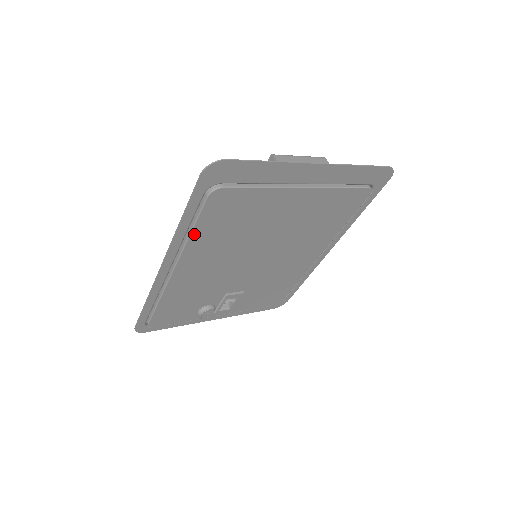
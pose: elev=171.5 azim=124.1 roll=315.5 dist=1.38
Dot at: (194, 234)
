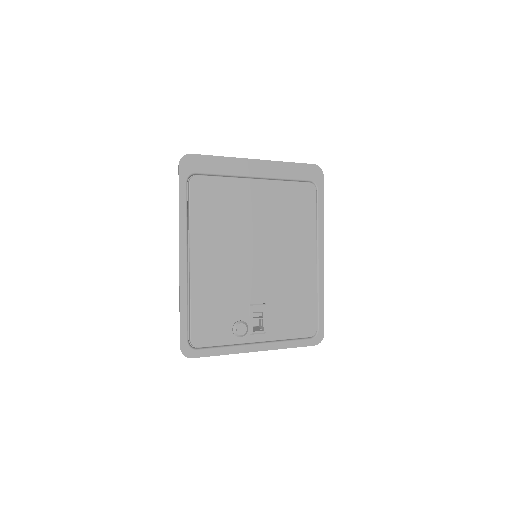
Dot at: (193, 220)
